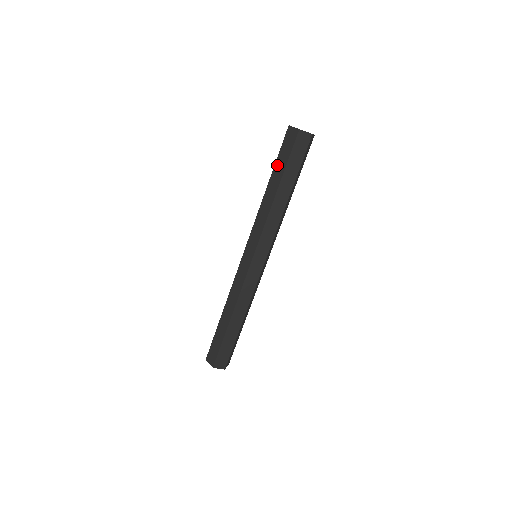
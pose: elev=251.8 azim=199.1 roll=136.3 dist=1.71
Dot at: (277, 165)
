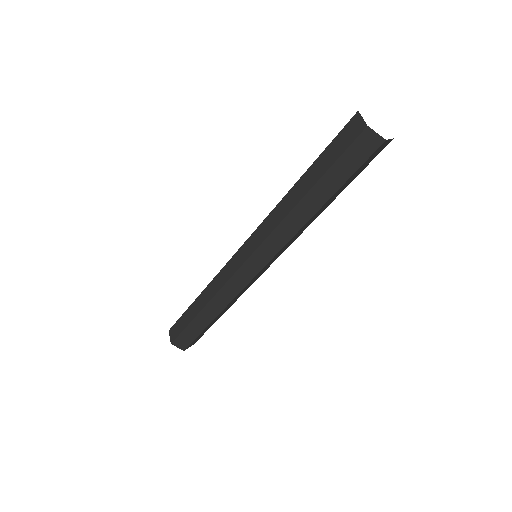
Dot at: (330, 176)
